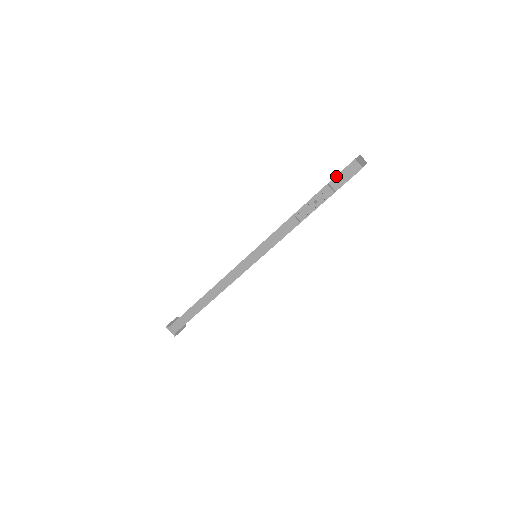
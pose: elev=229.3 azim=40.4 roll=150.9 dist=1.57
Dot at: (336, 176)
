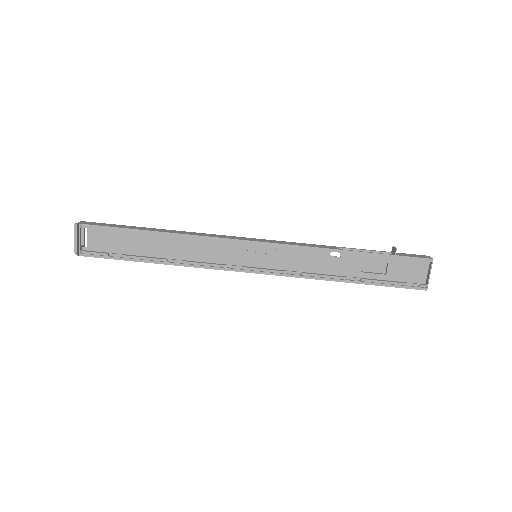
Dot at: (403, 253)
